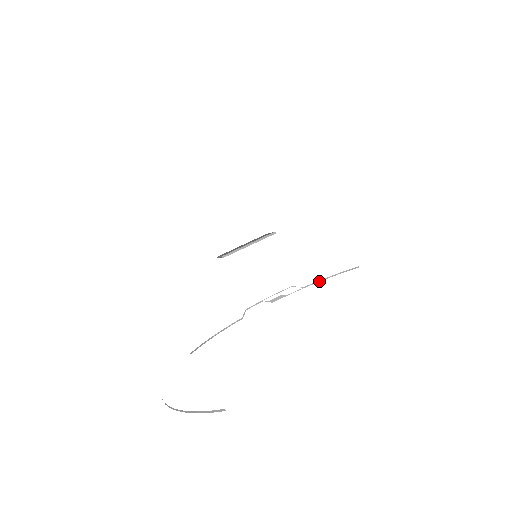
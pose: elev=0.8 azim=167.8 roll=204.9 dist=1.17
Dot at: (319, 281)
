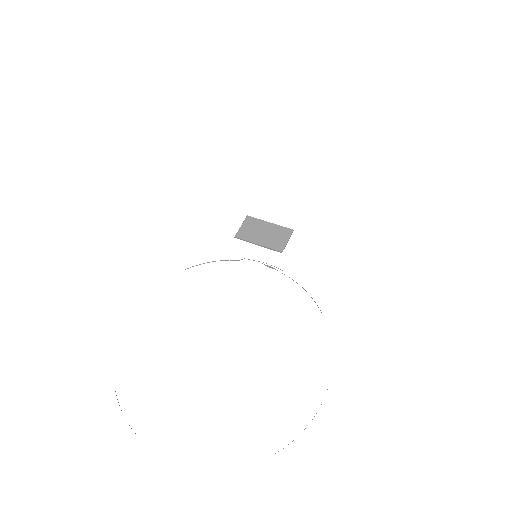
Dot at: occluded
